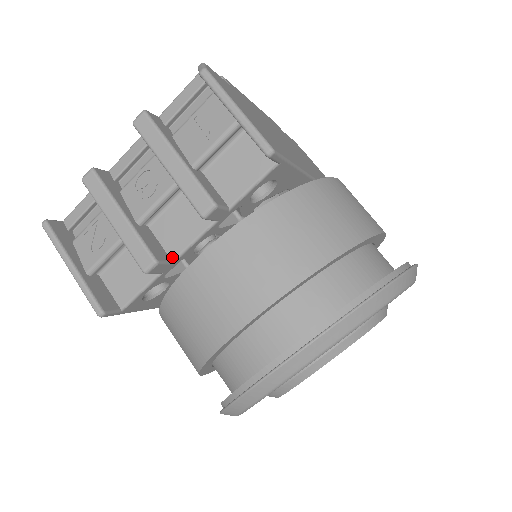
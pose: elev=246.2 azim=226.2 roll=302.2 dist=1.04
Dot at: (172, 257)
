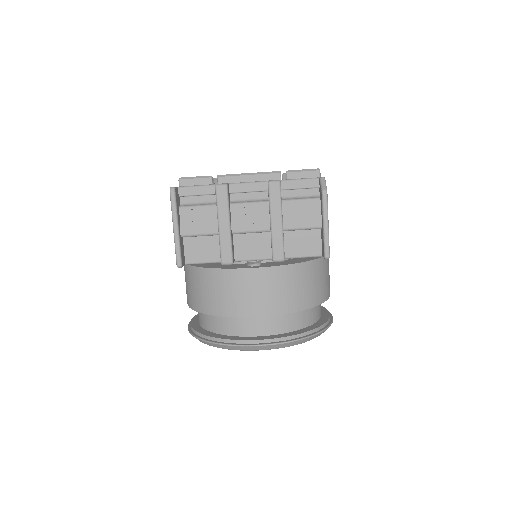
Dot at: (236, 259)
